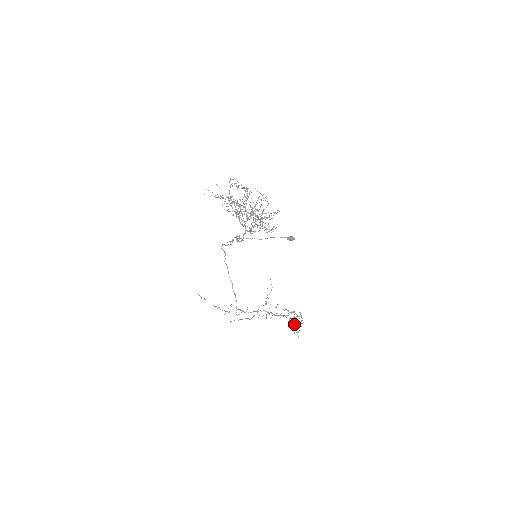
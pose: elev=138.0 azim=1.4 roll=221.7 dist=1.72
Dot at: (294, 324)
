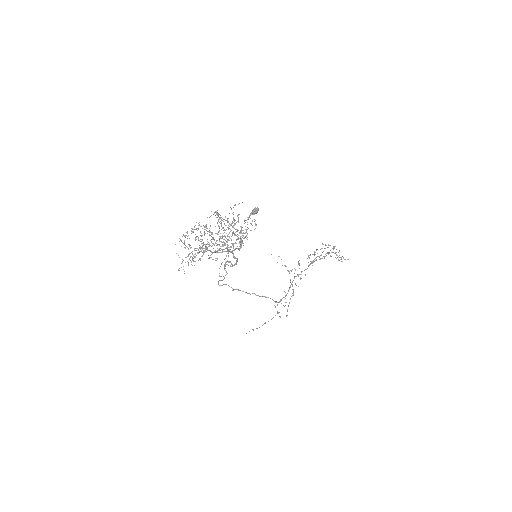
Dot at: occluded
